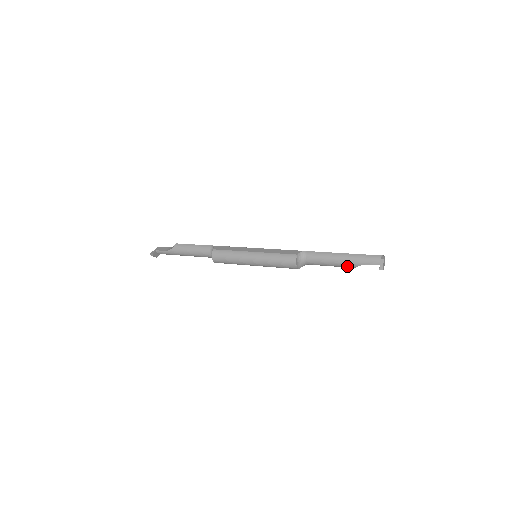
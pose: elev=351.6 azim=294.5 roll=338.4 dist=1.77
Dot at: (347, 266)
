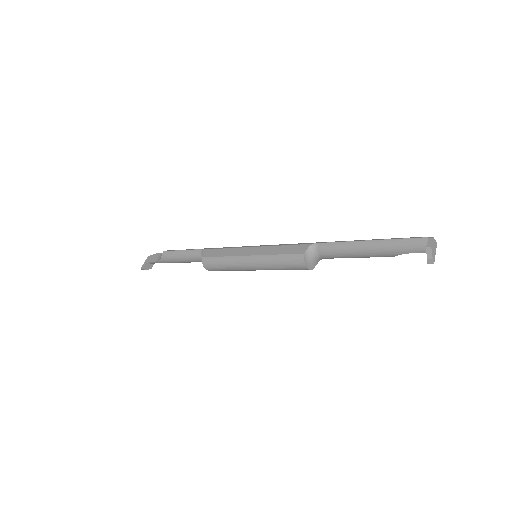
Dot at: occluded
